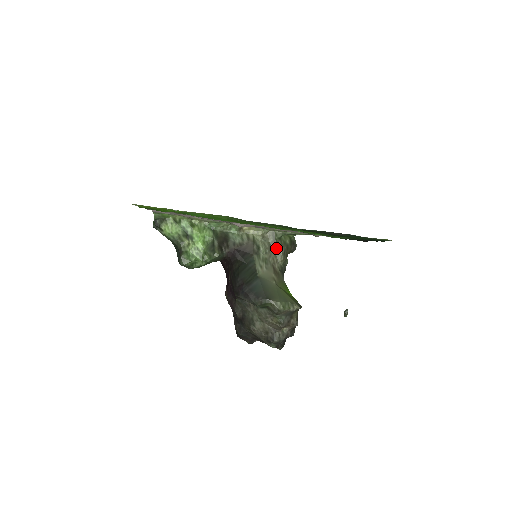
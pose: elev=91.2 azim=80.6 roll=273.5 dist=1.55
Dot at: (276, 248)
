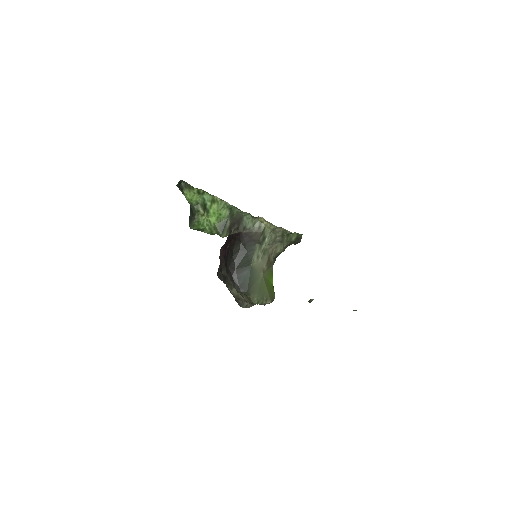
Dot at: (280, 242)
